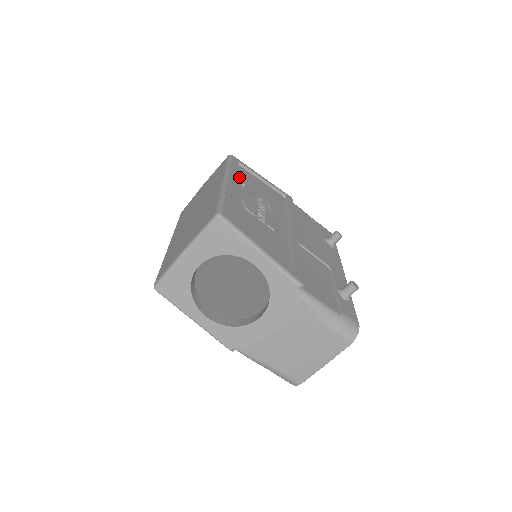
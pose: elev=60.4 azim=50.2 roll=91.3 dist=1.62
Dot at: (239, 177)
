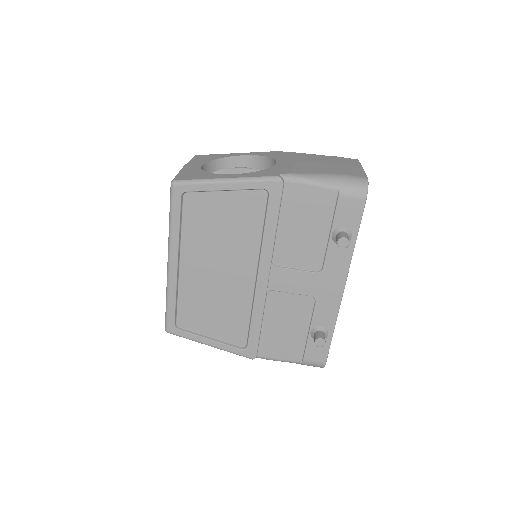
Dot at: occluded
